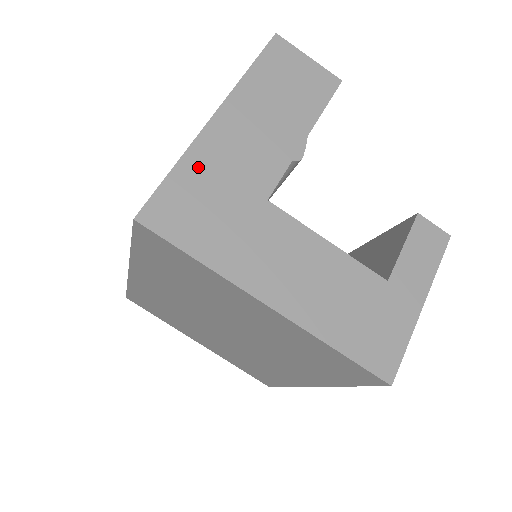
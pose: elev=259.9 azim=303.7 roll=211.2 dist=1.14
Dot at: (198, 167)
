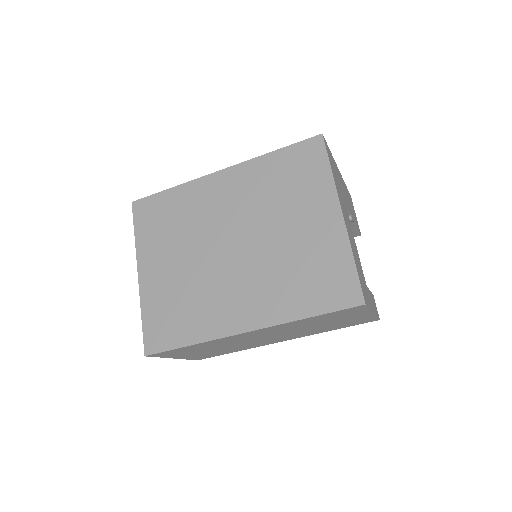
Dot at: (335, 165)
